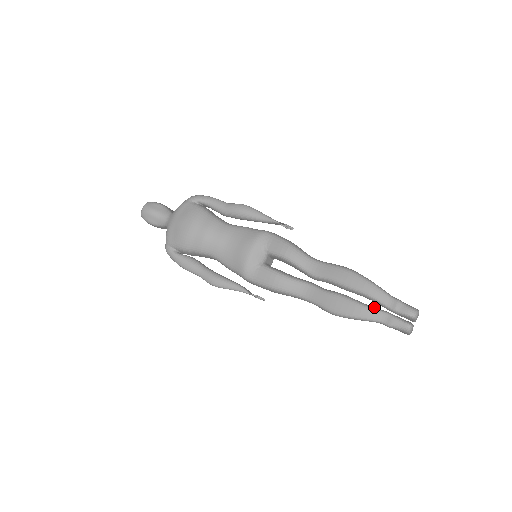
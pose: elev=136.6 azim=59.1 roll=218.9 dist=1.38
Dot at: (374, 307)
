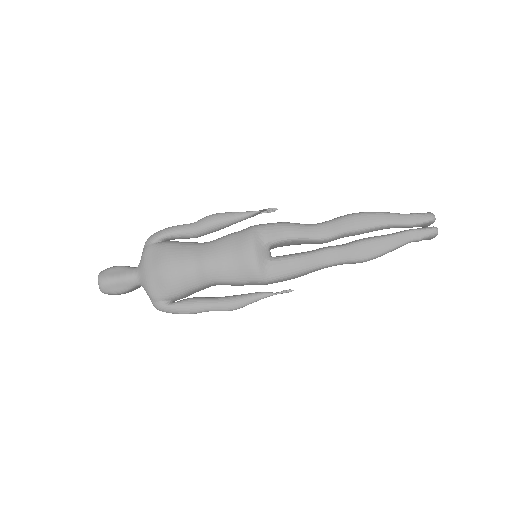
Dot at: (397, 232)
